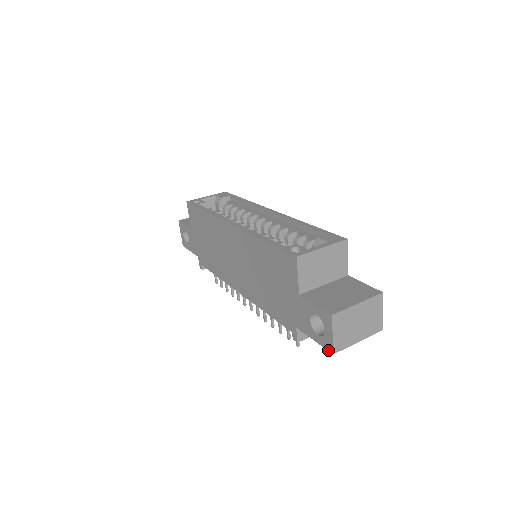
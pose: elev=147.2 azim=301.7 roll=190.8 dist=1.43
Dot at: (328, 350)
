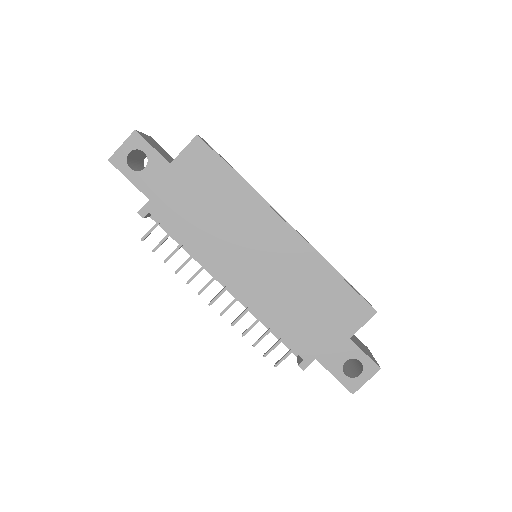
Dot at: (349, 390)
